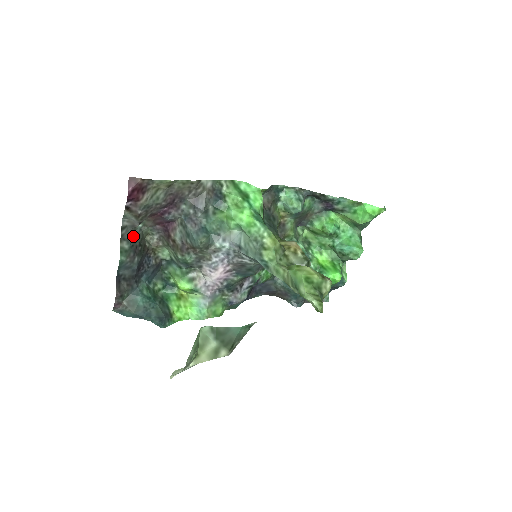
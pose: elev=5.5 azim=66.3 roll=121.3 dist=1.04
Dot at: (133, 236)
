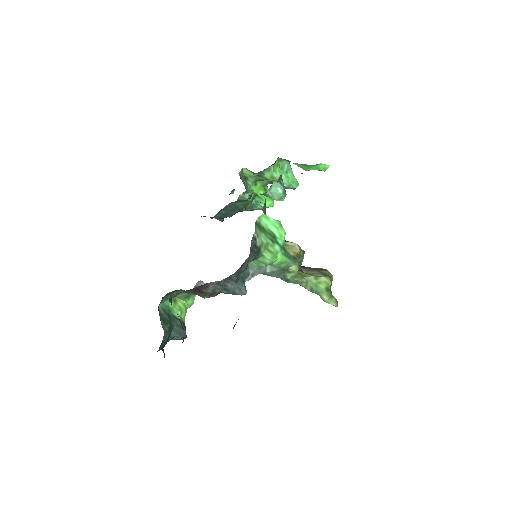
Dot at: occluded
